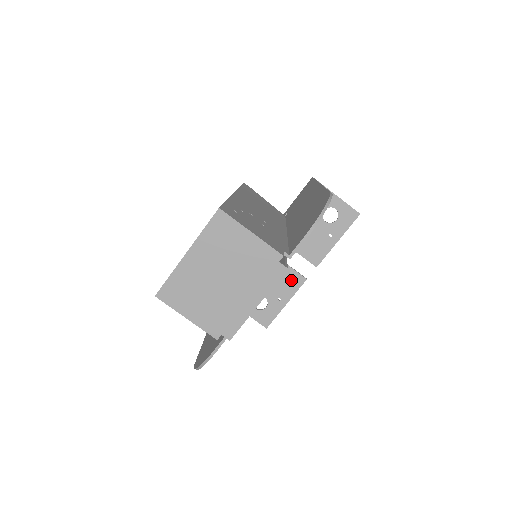
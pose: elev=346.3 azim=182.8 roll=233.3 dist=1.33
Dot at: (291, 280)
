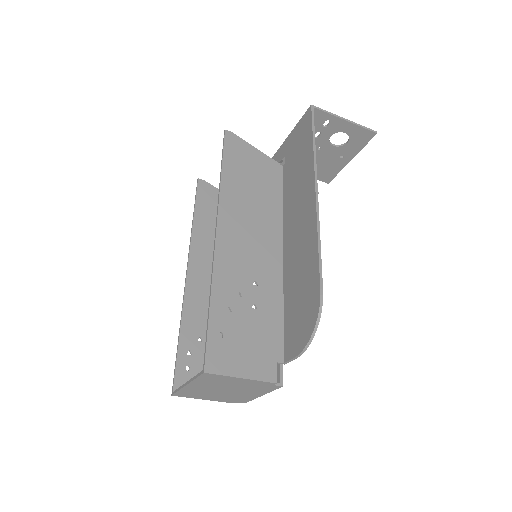
Dot at: occluded
